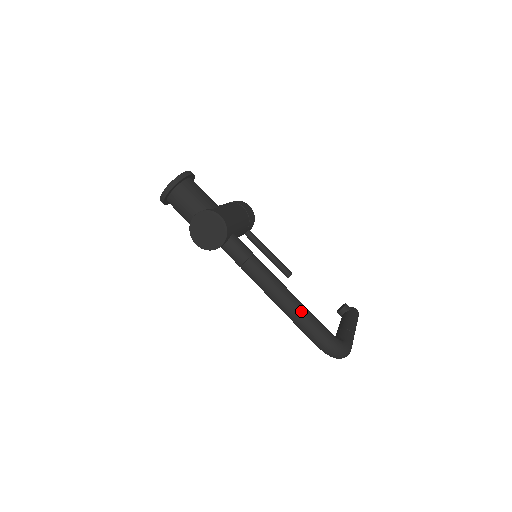
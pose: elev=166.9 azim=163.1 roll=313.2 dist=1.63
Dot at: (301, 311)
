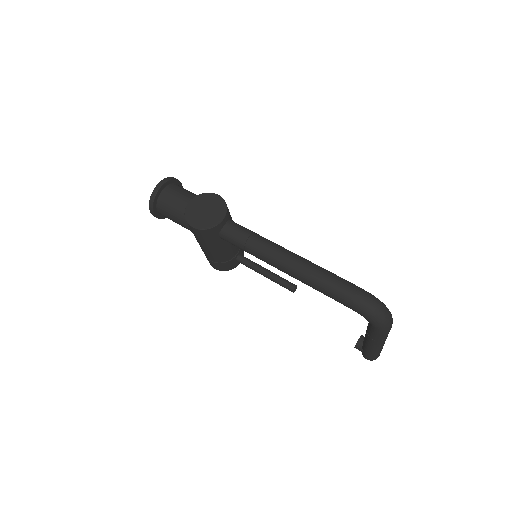
Dot at: (324, 269)
